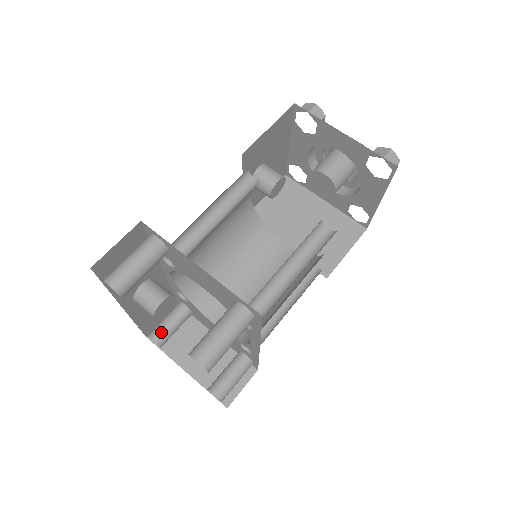
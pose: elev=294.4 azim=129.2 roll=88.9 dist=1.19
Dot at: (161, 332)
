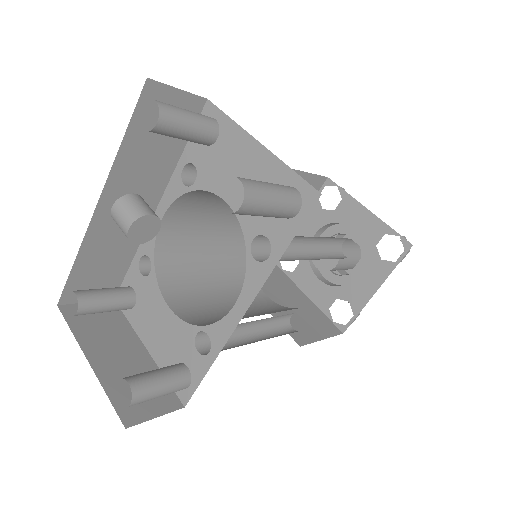
Dot at: (92, 294)
